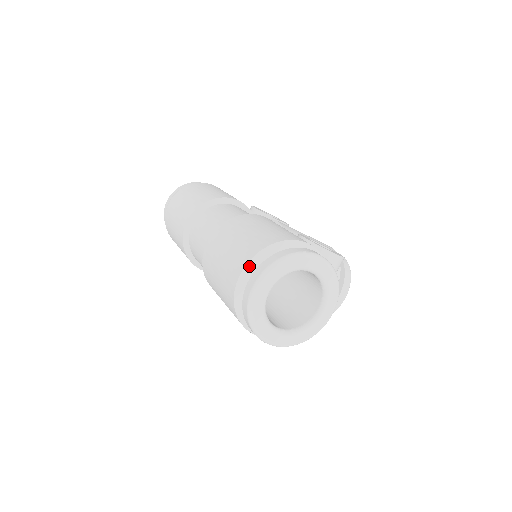
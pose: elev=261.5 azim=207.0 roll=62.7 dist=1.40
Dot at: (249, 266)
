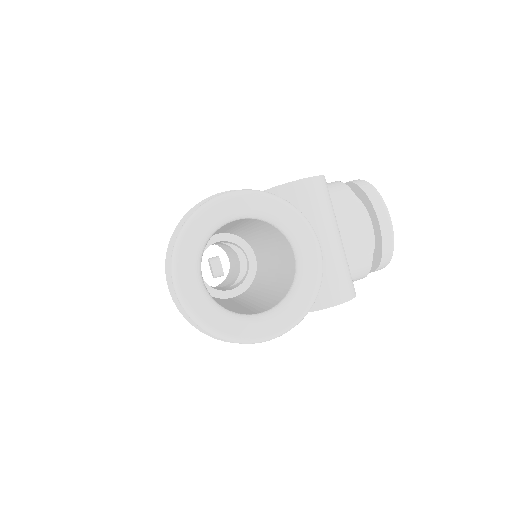
Dot at: occluded
